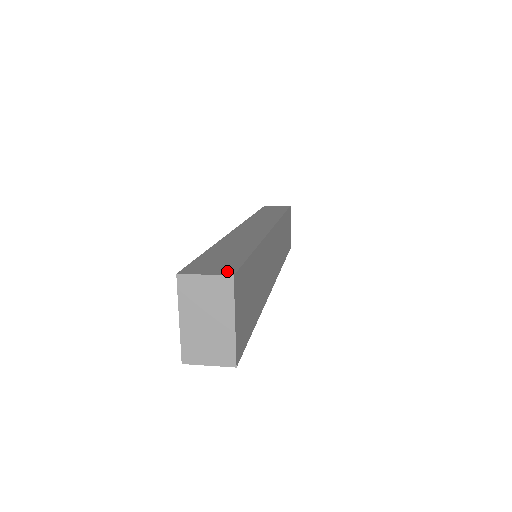
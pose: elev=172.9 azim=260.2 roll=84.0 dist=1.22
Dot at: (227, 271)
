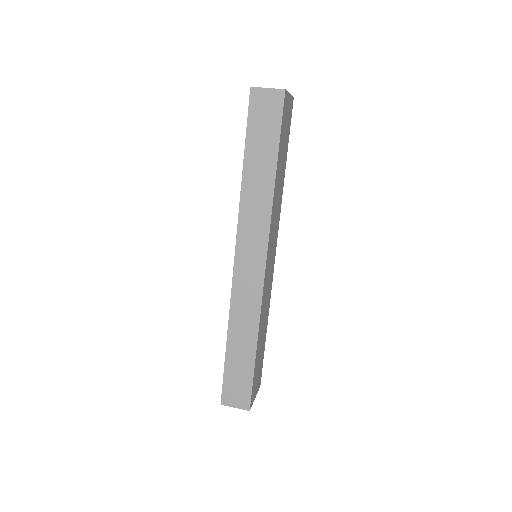
Dot at: (245, 404)
